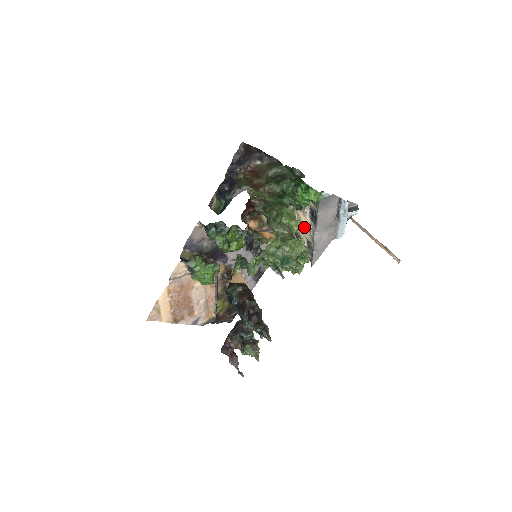
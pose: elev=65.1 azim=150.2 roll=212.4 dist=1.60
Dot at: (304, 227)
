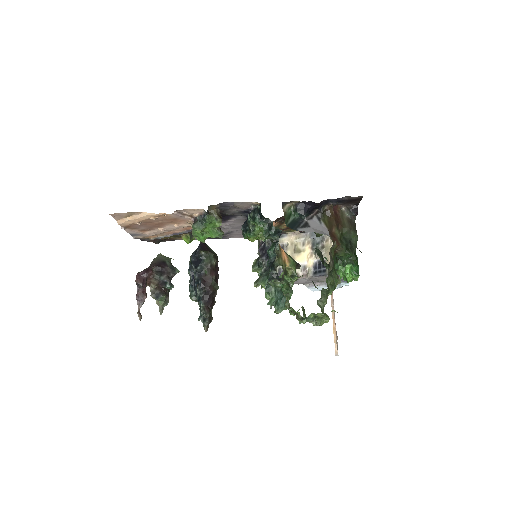
Dot at: (299, 260)
